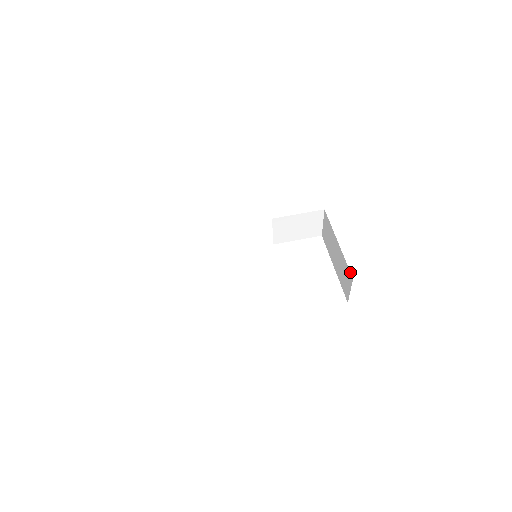
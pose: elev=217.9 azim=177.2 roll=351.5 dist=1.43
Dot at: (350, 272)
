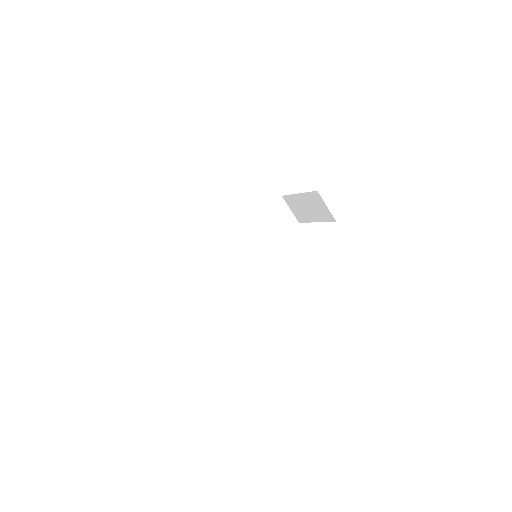
Dot at: (313, 191)
